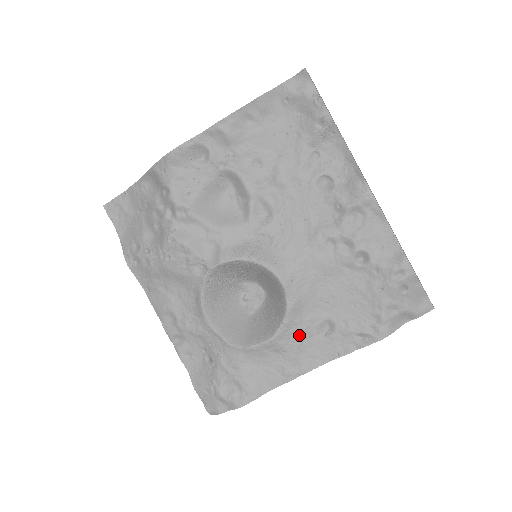
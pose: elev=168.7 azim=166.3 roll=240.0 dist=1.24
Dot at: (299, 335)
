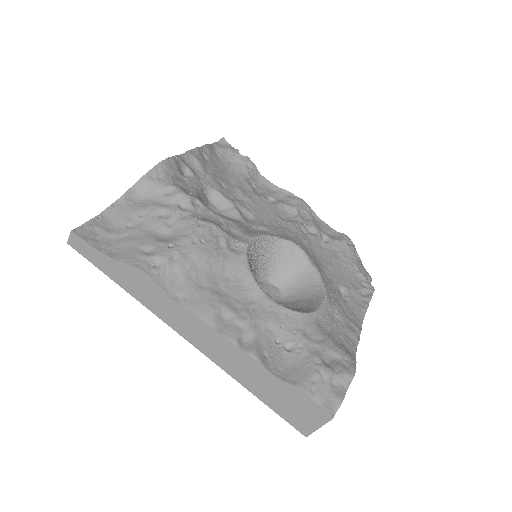
Dot at: (335, 298)
